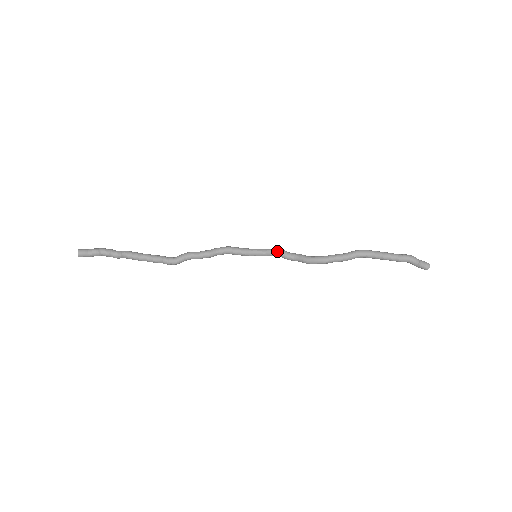
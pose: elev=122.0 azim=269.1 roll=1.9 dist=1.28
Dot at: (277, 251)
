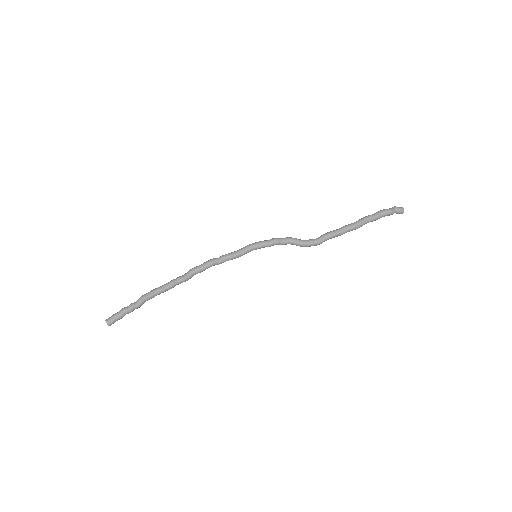
Dot at: (273, 244)
